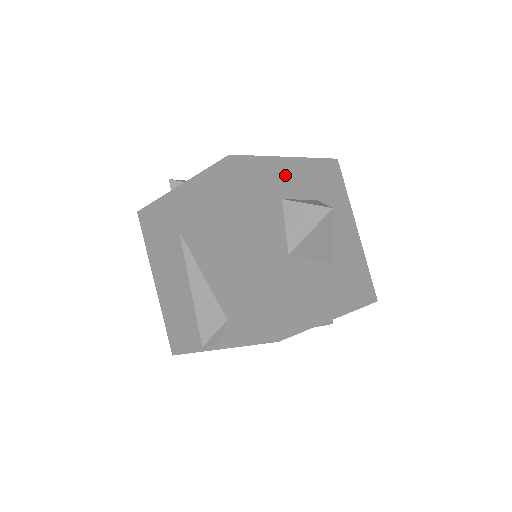
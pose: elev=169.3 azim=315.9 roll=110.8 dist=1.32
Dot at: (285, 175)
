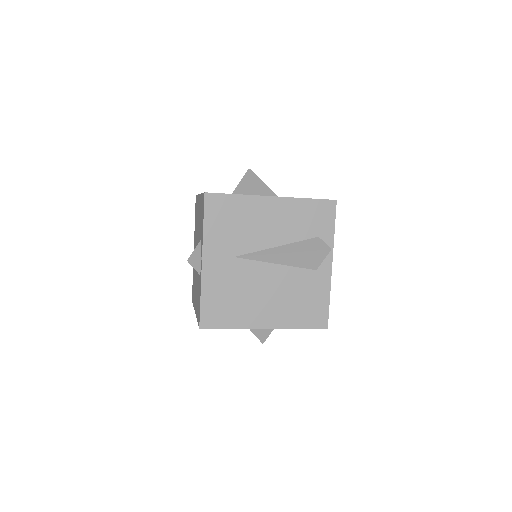
Dot at: occluded
